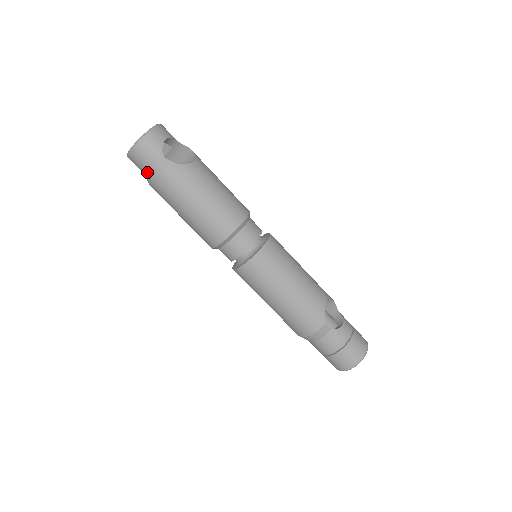
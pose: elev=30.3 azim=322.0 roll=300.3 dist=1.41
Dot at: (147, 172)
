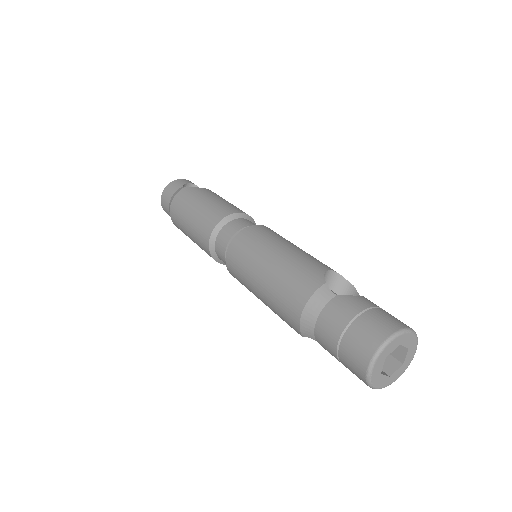
Dot at: (169, 205)
